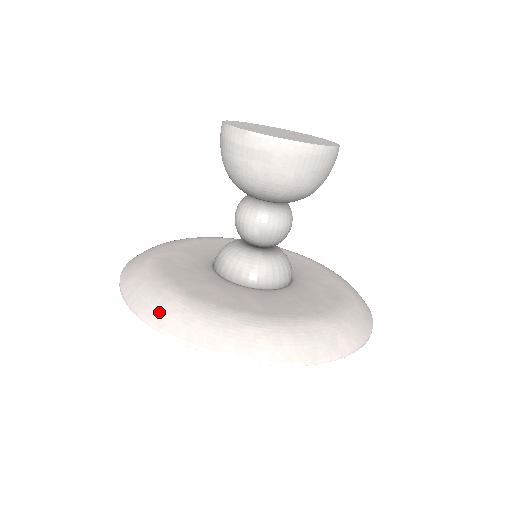
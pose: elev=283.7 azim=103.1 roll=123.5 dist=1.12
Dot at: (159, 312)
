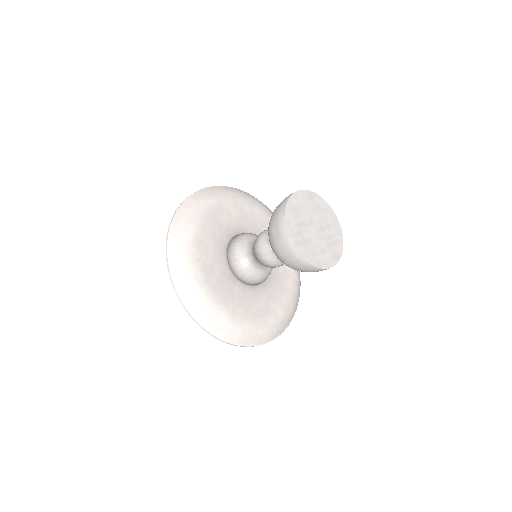
Dot at: (177, 232)
